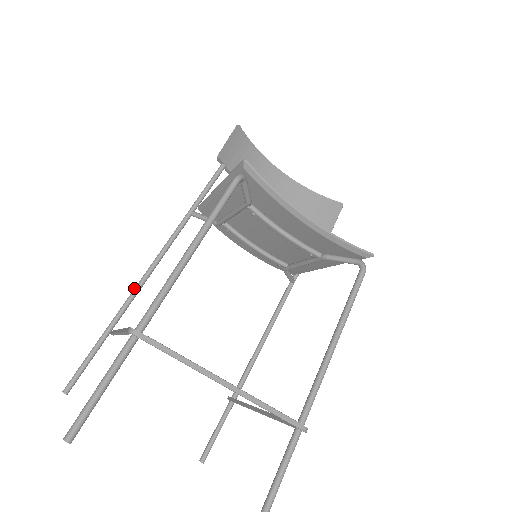
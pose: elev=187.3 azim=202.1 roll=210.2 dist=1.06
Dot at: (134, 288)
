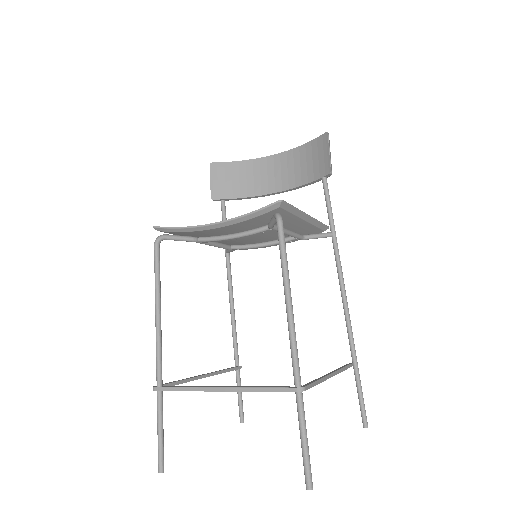
Dot at: (232, 329)
